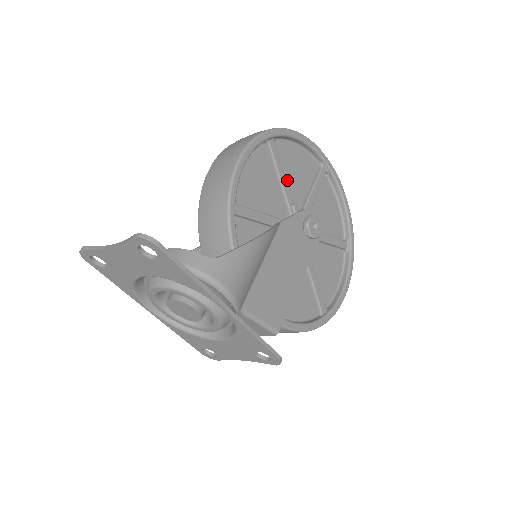
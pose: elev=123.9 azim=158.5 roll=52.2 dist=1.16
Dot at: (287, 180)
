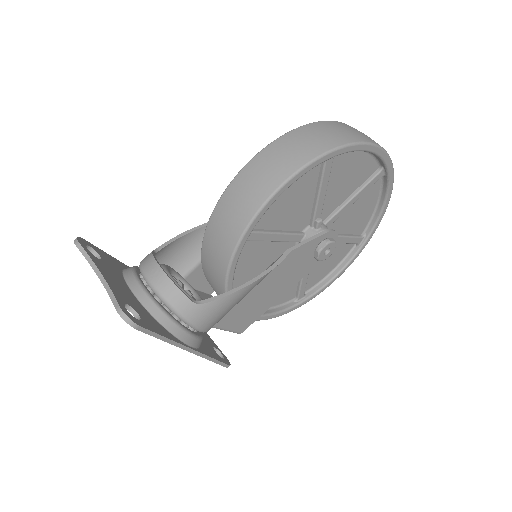
Dot at: (328, 191)
